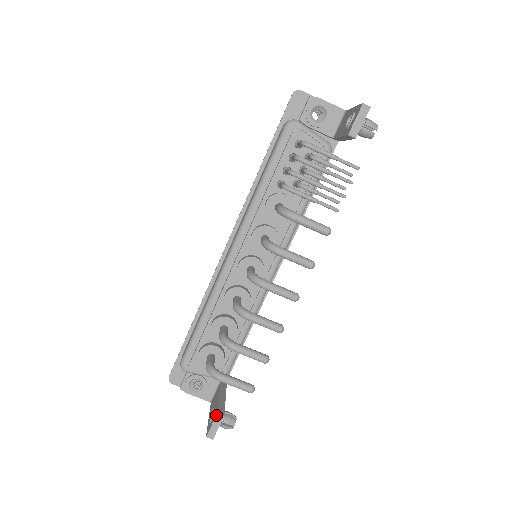
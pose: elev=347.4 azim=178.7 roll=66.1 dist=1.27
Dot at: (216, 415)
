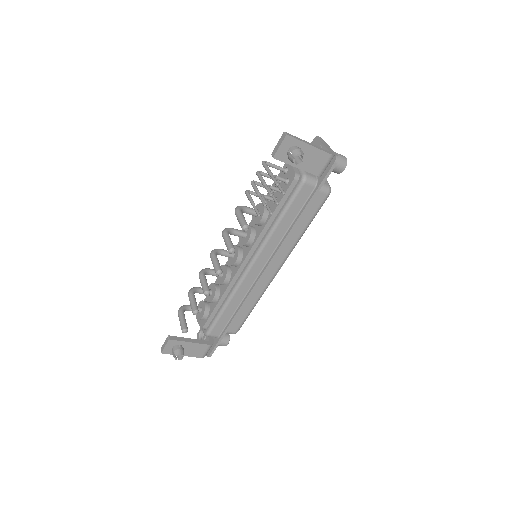
Dot at: (168, 336)
